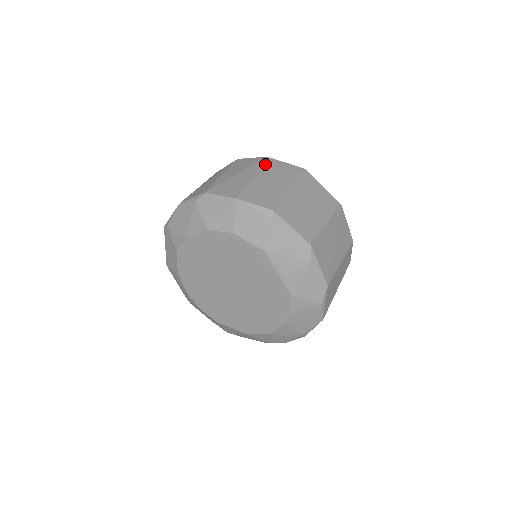
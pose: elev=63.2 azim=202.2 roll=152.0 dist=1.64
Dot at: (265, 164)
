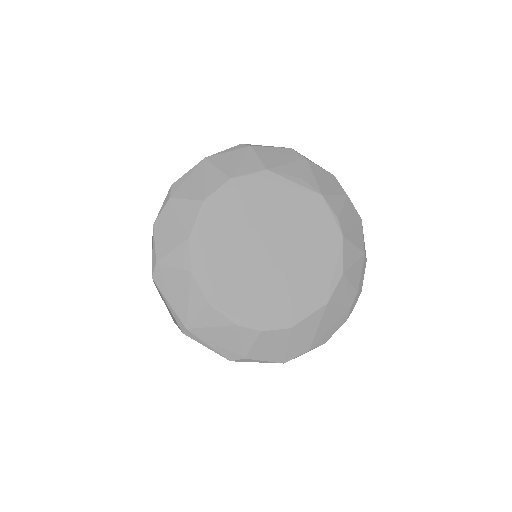
Dot at: occluded
